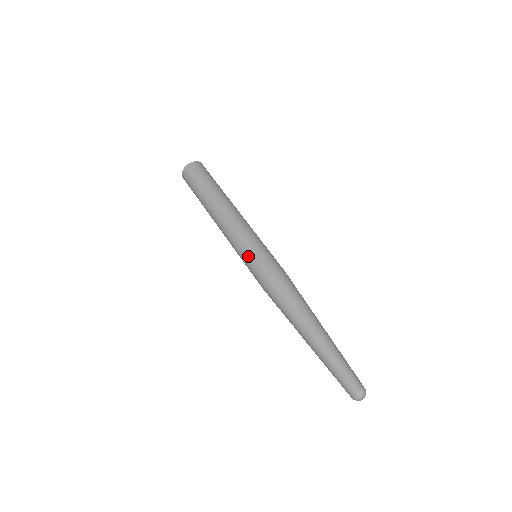
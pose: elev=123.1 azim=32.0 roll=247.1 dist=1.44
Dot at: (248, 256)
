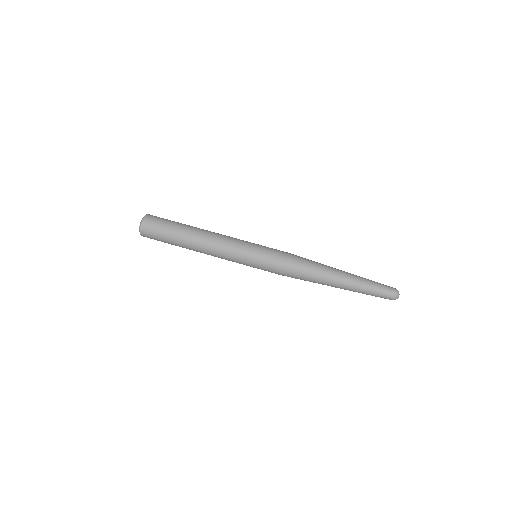
Dot at: (254, 266)
